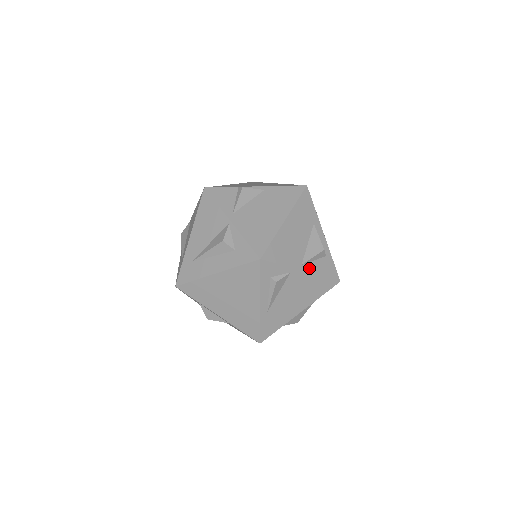
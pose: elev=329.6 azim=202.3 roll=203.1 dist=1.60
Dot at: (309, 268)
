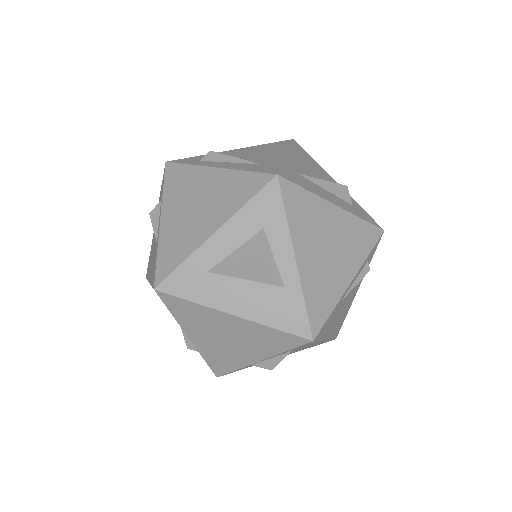
Dot at: occluded
